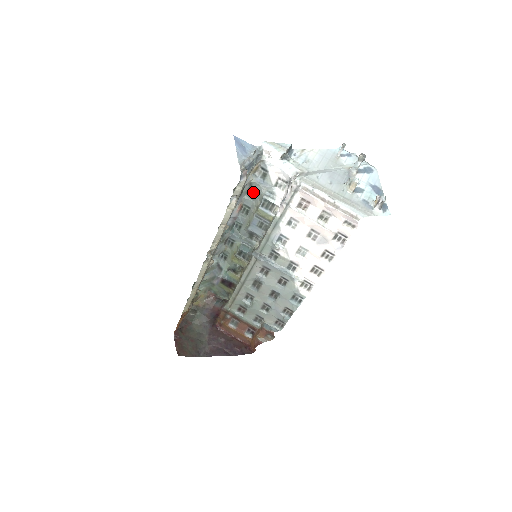
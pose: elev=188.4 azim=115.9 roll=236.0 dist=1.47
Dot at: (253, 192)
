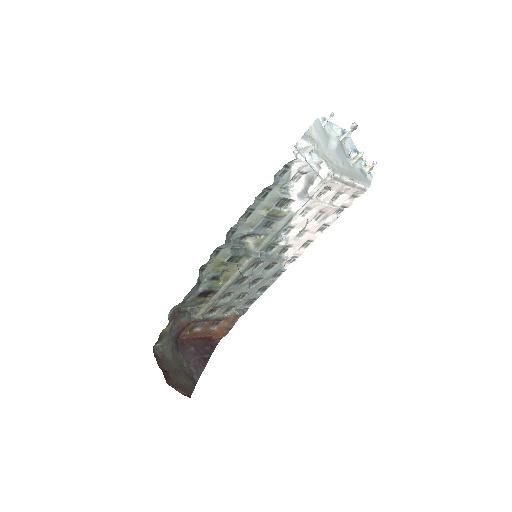
Dot at: (263, 193)
